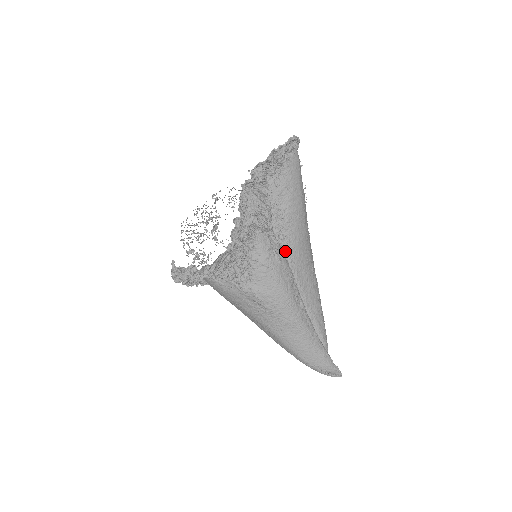
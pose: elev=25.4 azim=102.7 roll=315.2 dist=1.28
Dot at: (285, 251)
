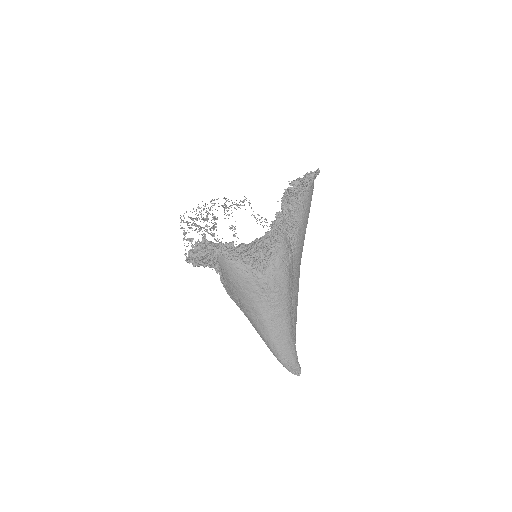
Dot at: occluded
